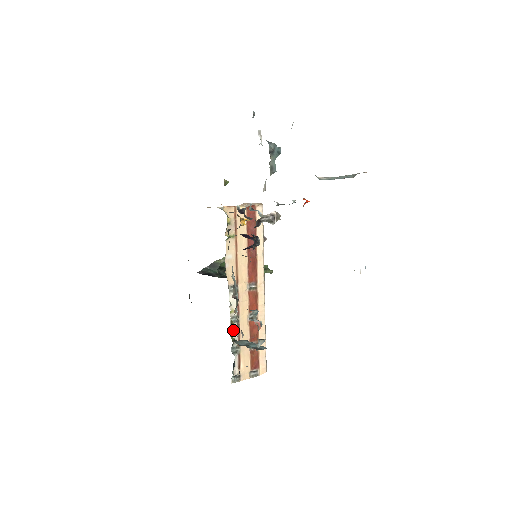
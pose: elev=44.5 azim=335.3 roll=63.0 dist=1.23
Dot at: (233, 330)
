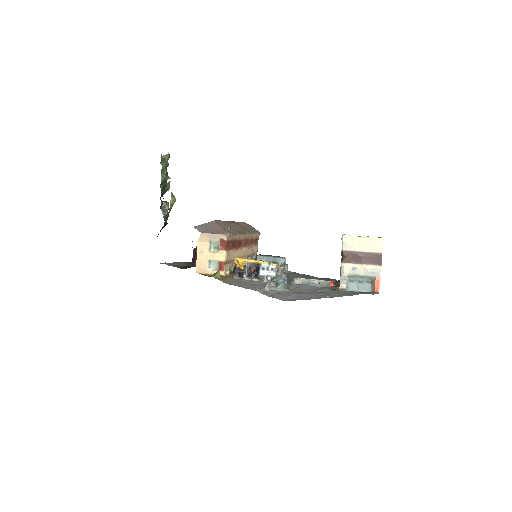
Dot at: occluded
